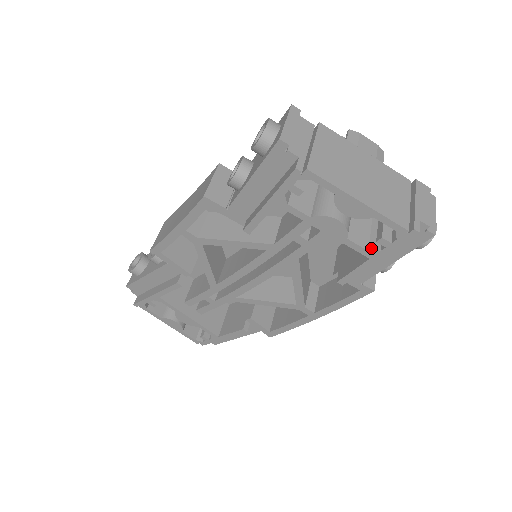
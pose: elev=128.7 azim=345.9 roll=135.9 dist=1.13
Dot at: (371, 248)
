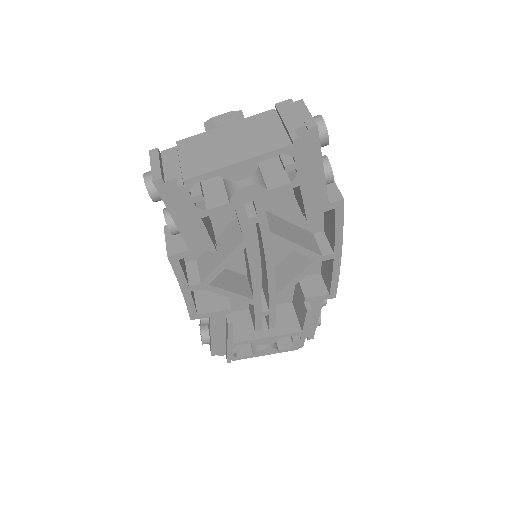
Dot at: (291, 179)
